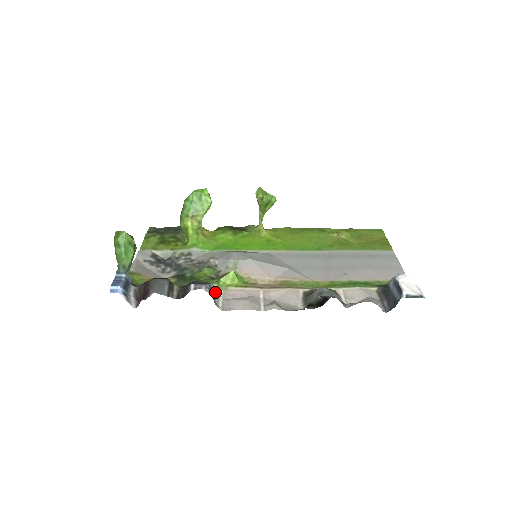
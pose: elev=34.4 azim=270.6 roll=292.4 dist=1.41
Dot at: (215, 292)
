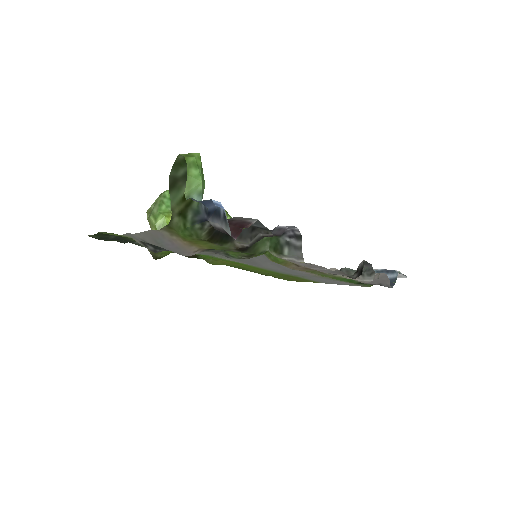
Dot at: (279, 254)
